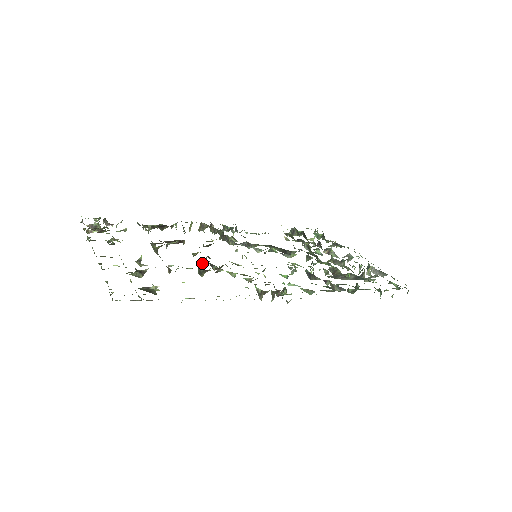
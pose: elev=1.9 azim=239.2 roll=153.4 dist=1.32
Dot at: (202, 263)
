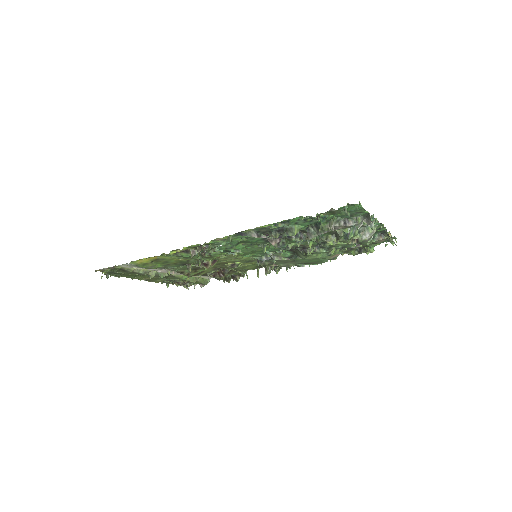
Dot at: (197, 265)
